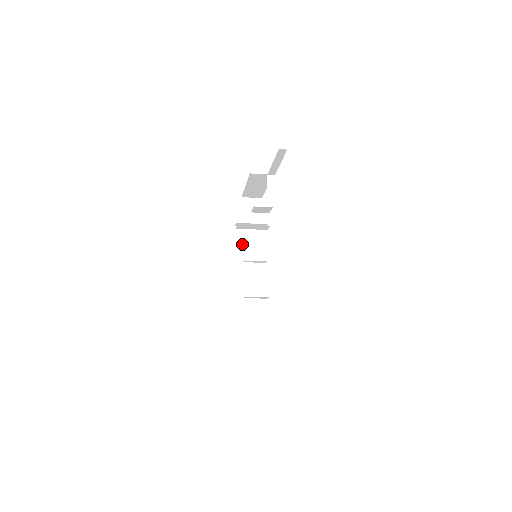
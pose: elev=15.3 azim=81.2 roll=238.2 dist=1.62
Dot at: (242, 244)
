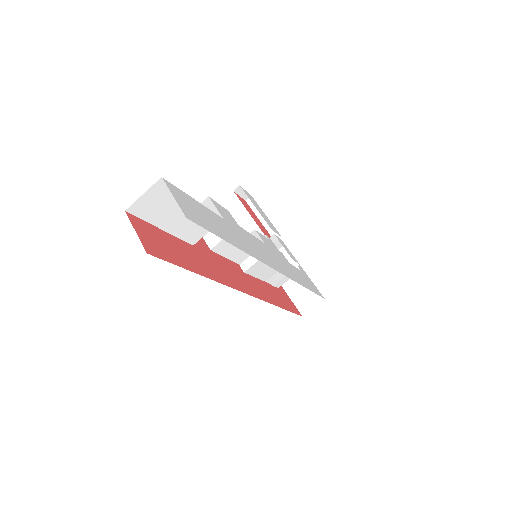
Dot at: occluded
